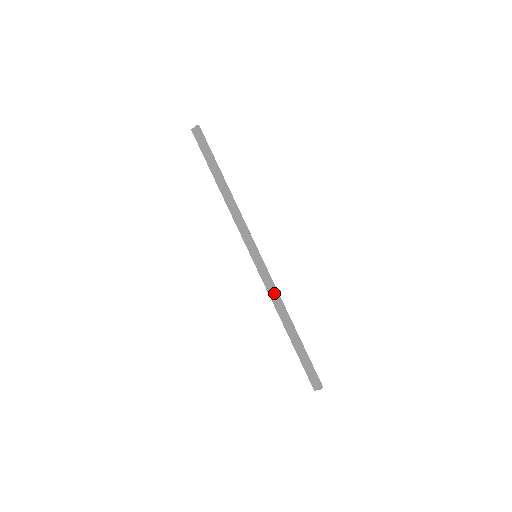
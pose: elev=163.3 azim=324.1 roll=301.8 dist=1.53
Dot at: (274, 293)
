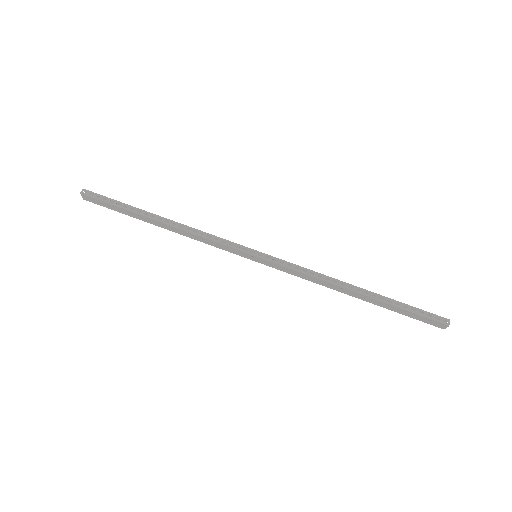
Dot at: (308, 276)
